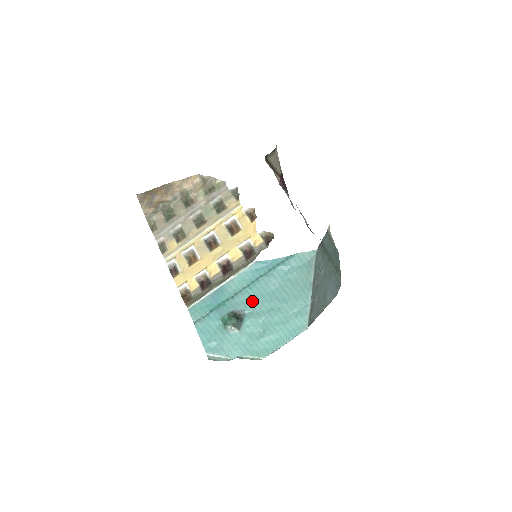
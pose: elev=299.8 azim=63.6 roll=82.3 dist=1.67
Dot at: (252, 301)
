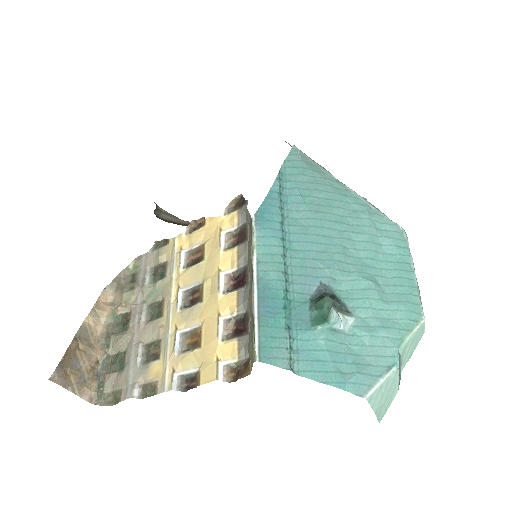
Dot at: (313, 262)
